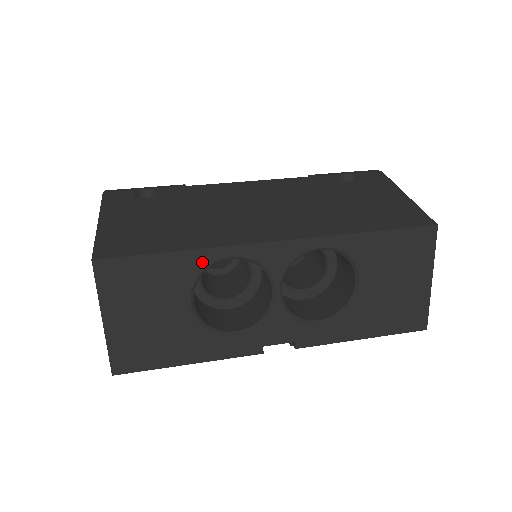
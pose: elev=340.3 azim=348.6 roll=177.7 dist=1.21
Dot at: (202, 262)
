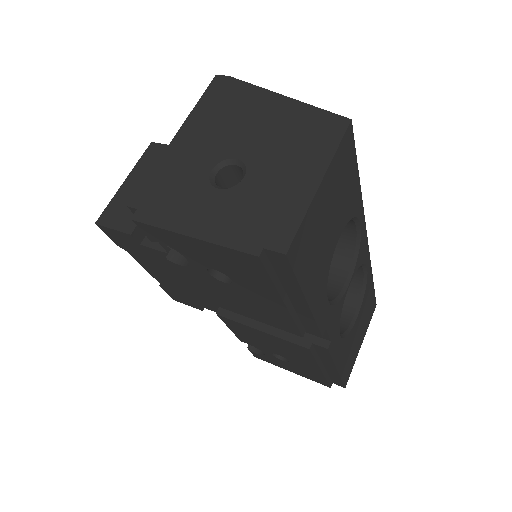
Dot at: (357, 210)
